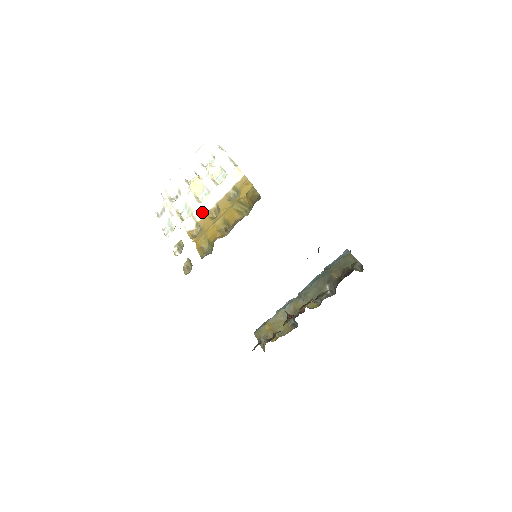
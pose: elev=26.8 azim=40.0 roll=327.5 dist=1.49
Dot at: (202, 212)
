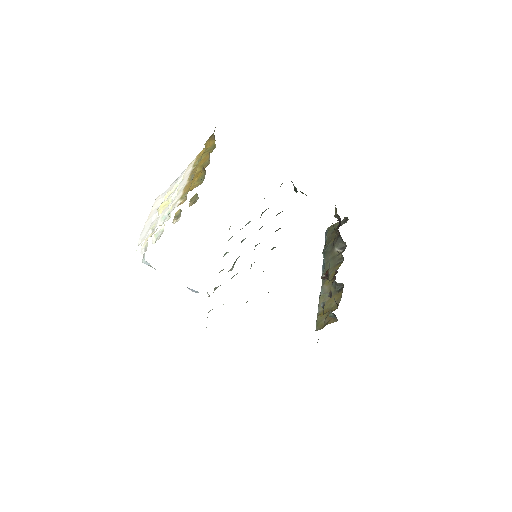
Dot at: (180, 193)
